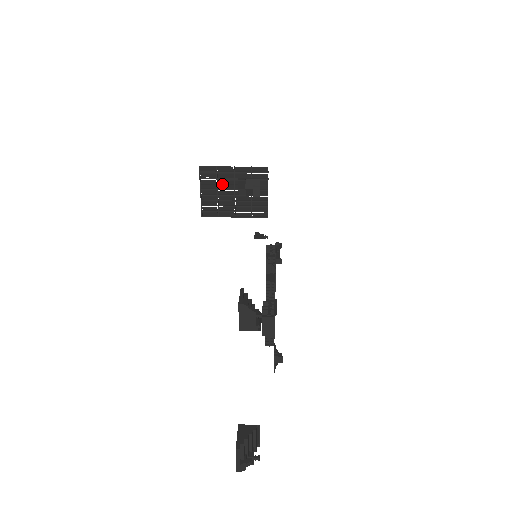
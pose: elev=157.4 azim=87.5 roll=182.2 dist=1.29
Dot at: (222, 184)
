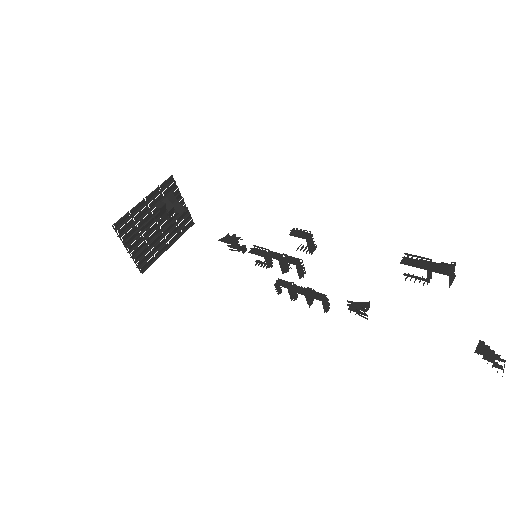
Dot at: (141, 225)
